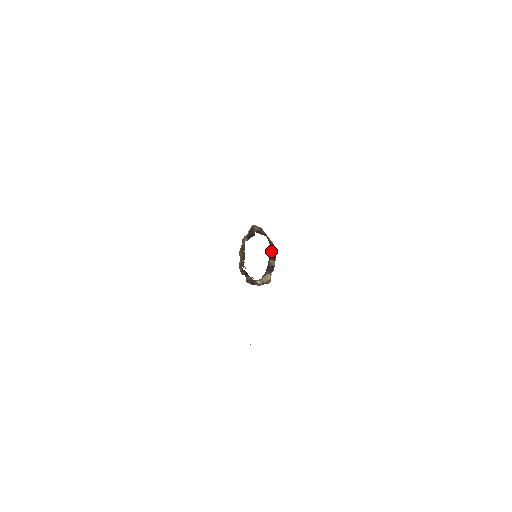
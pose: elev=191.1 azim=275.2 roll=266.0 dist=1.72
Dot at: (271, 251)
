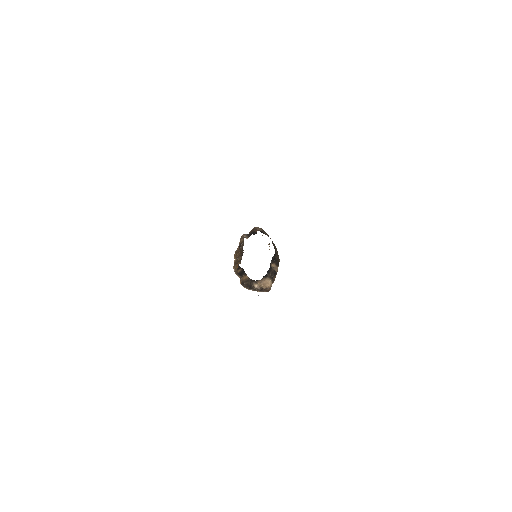
Dot at: (275, 253)
